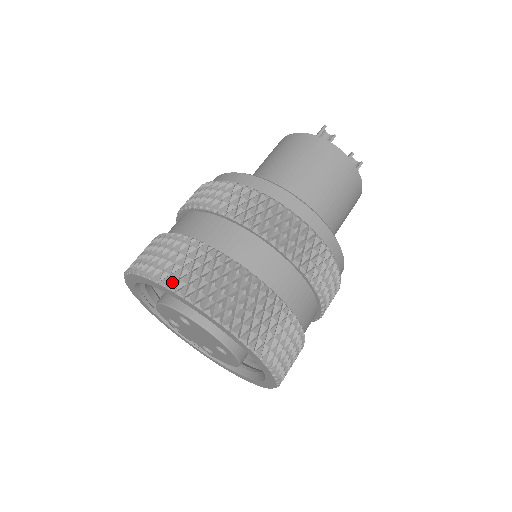
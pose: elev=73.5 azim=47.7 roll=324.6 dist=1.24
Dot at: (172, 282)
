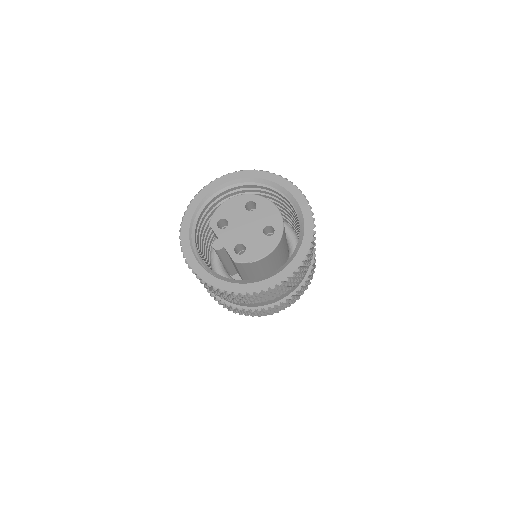
Dot at: occluded
